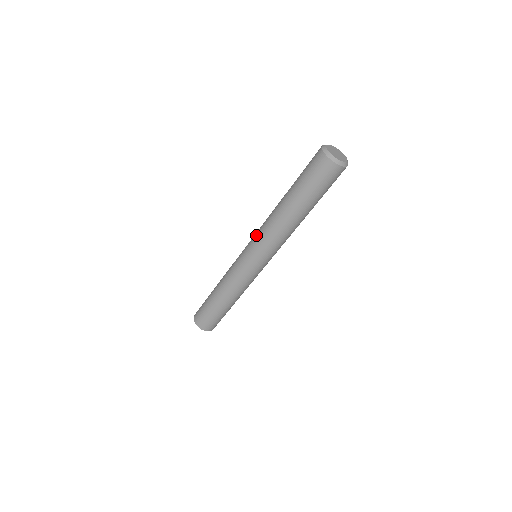
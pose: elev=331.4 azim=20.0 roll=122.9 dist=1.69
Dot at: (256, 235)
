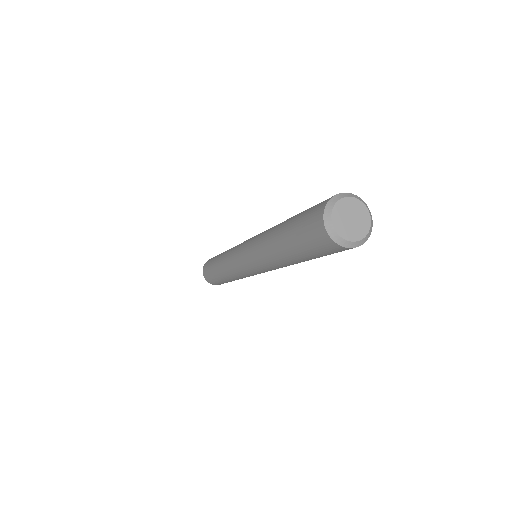
Dot at: (252, 240)
